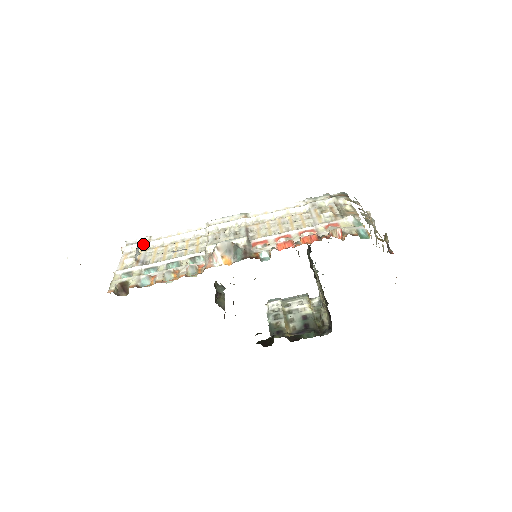
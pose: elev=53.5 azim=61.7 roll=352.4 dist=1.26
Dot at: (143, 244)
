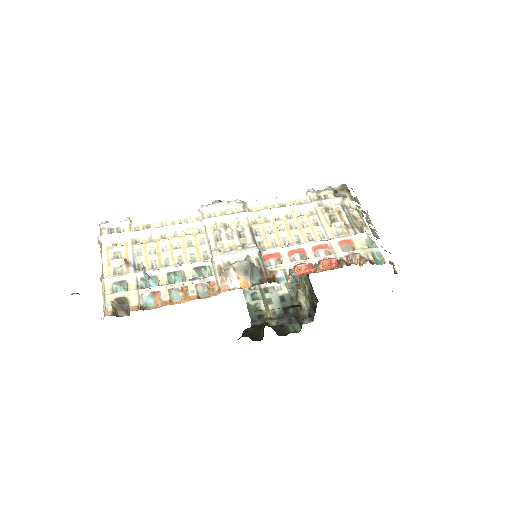
Dot at: (126, 234)
